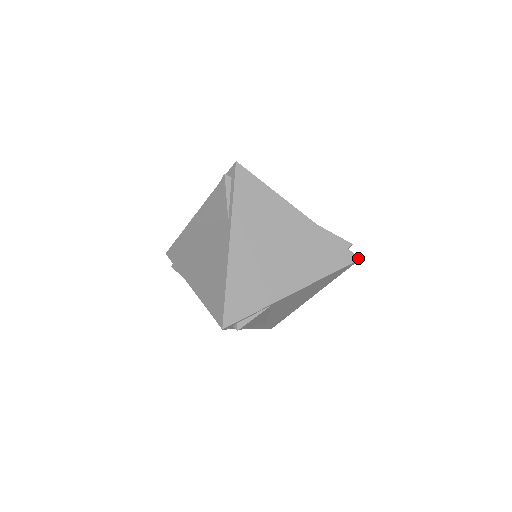
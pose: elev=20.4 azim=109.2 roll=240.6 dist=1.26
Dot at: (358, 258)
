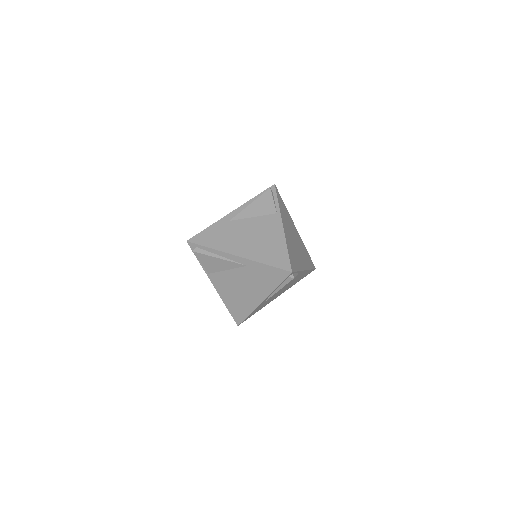
Dot at: (315, 268)
